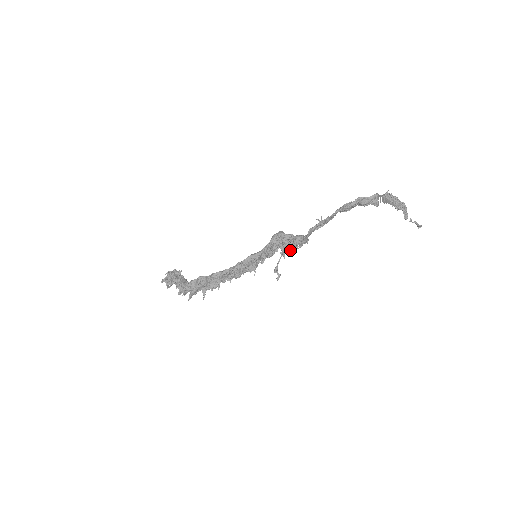
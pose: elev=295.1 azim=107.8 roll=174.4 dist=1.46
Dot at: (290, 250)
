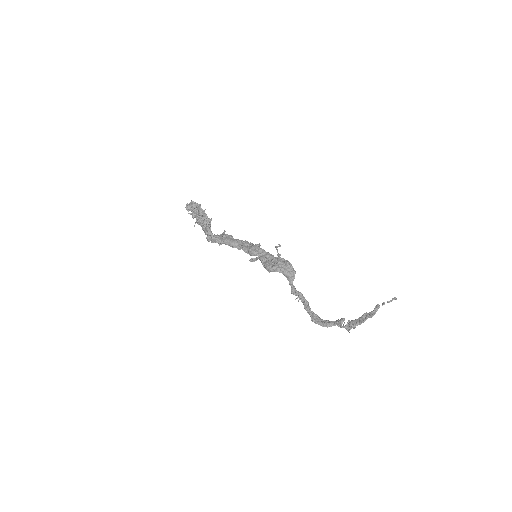
Dot at: (284, 260)
